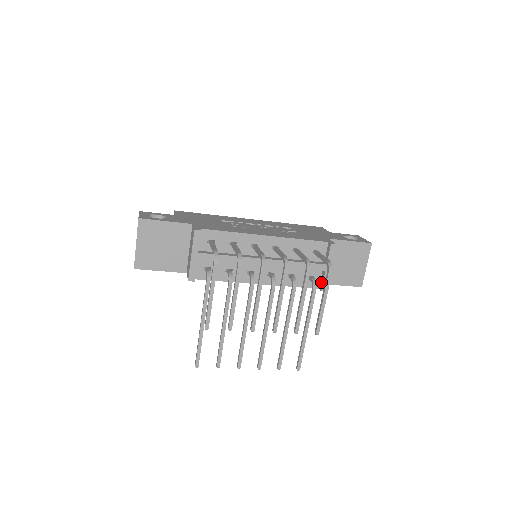
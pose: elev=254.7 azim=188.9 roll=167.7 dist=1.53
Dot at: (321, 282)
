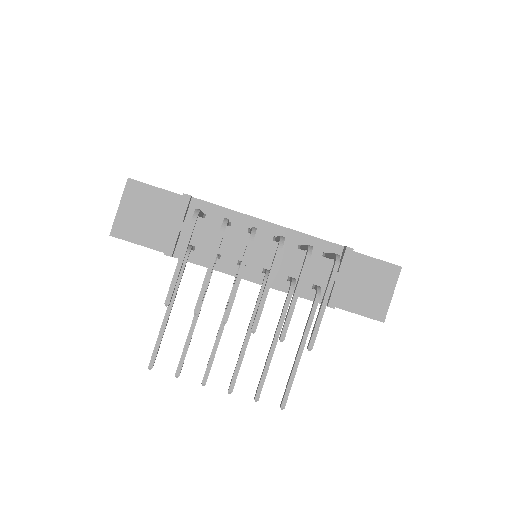
Dot at: (329, 296)
